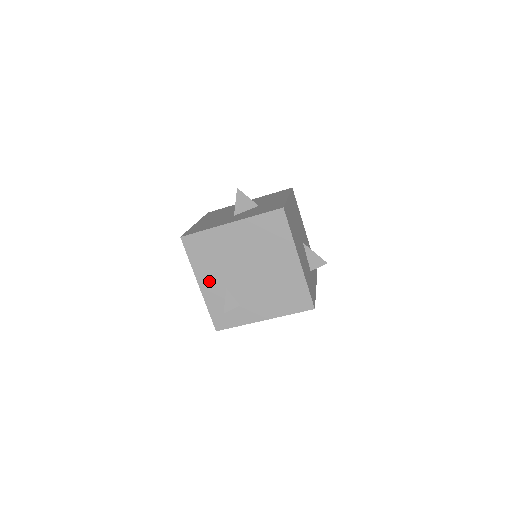
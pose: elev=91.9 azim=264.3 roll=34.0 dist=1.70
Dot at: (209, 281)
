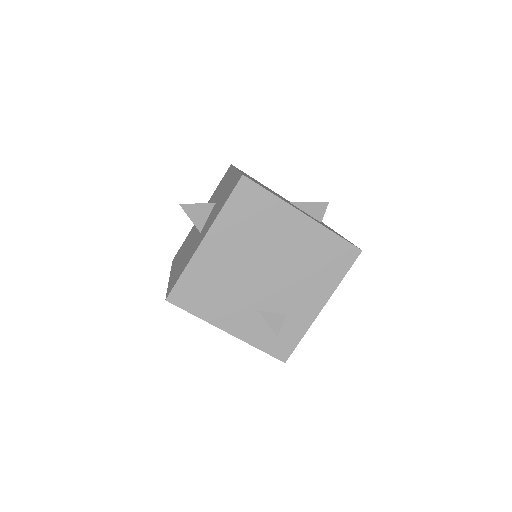
Dot at: (234, 319)
